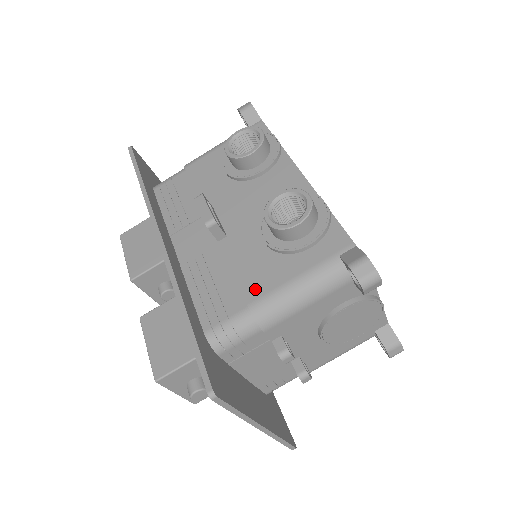
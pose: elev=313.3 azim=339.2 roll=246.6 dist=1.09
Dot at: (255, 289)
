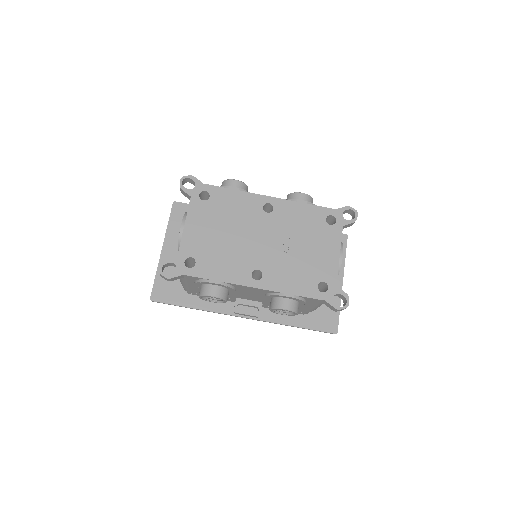
Dot at: (303, 310)
